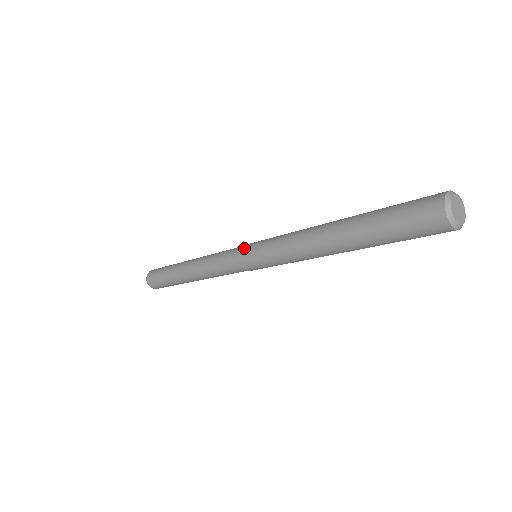
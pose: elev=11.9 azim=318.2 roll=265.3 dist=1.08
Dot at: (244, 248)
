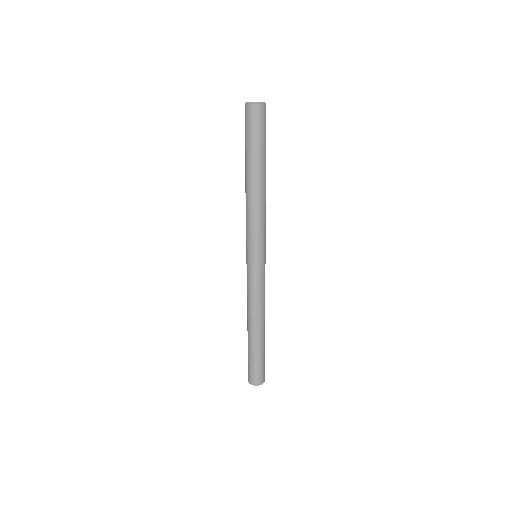
Dot at: (247, 260)
